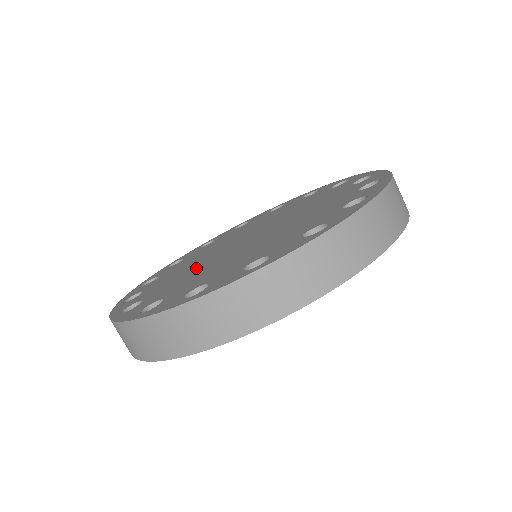
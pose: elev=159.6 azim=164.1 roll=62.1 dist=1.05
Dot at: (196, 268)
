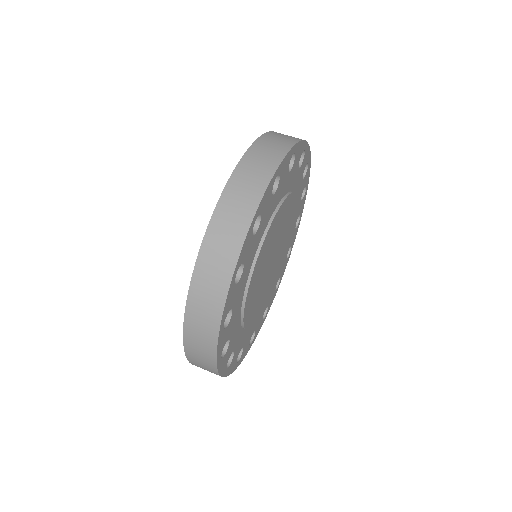
Dot at: occluded
